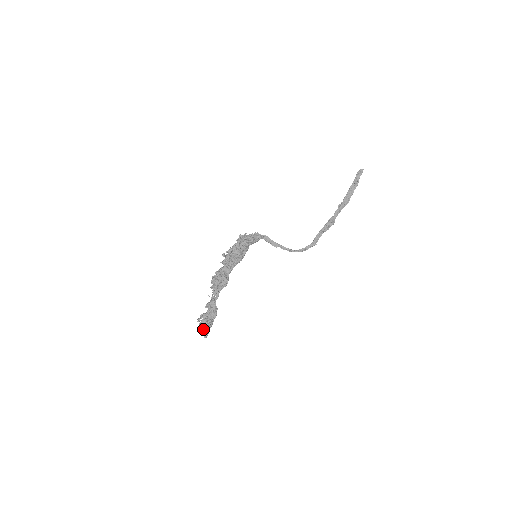
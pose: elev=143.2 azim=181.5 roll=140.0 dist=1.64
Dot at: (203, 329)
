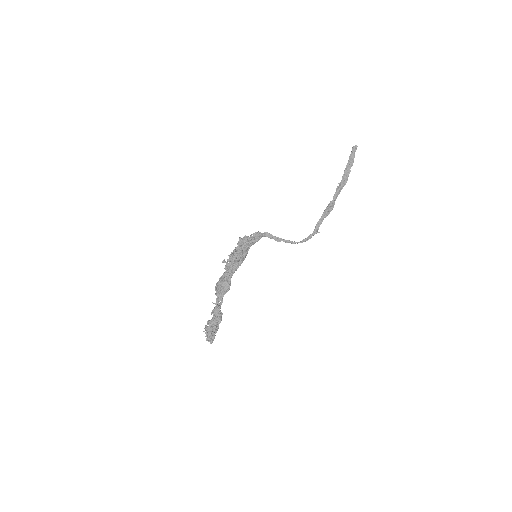
Dot at: (207, 336)
